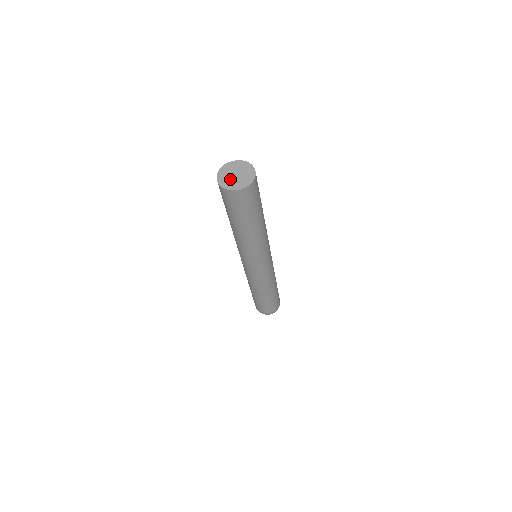
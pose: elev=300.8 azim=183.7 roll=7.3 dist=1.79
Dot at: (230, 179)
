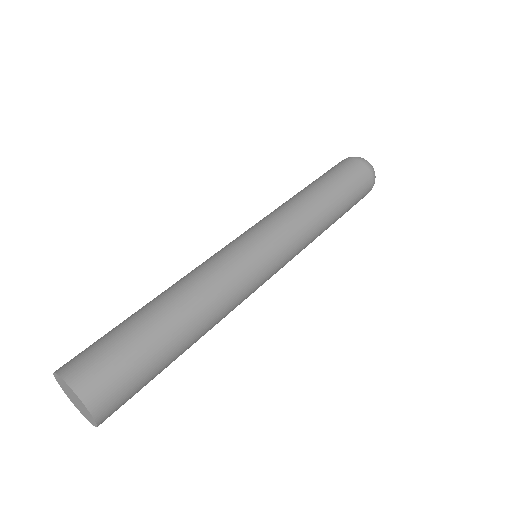
Dot at: (77, 406)
